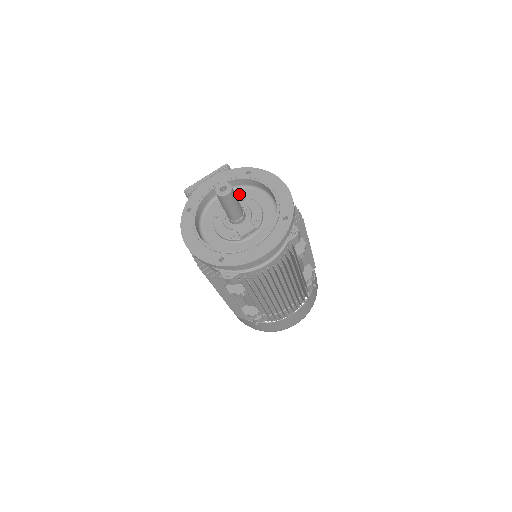
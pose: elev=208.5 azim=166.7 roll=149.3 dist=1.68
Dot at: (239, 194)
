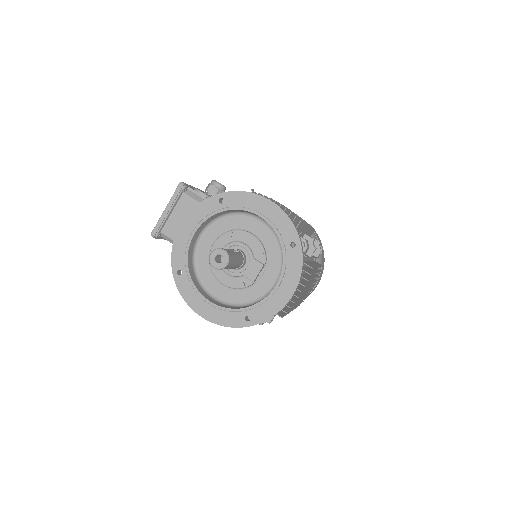
Dot at: (222, 227)
